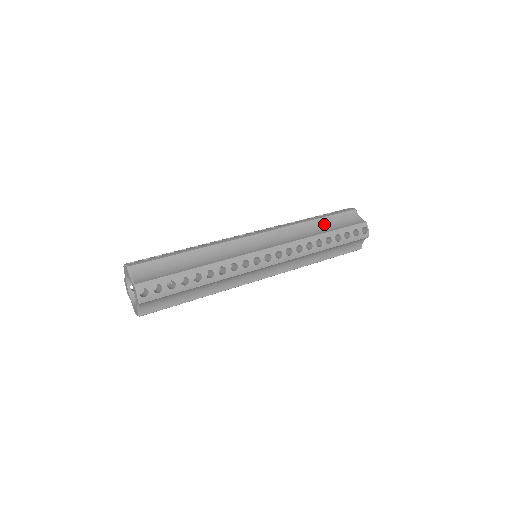
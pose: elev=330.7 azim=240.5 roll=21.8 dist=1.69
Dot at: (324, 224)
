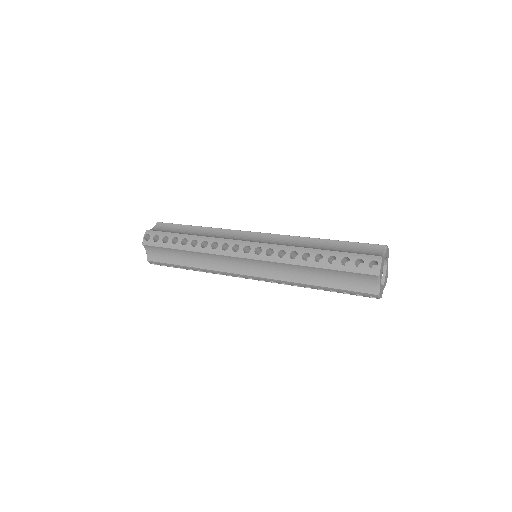
Dot at: (332, 246)
